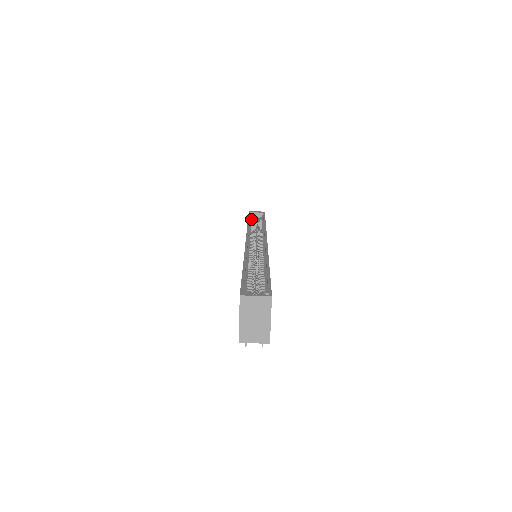
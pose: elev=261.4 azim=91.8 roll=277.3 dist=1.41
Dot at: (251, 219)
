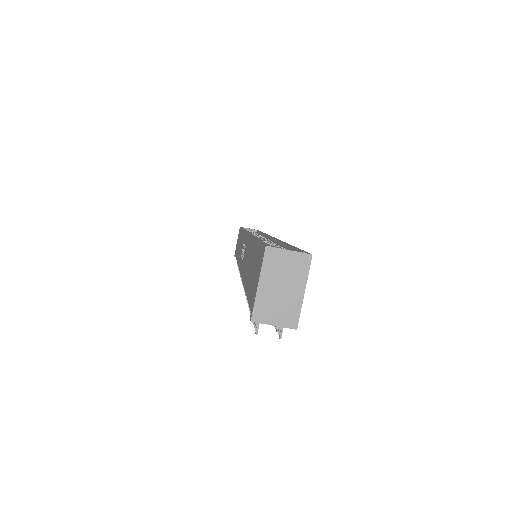
Dot at: occluded
